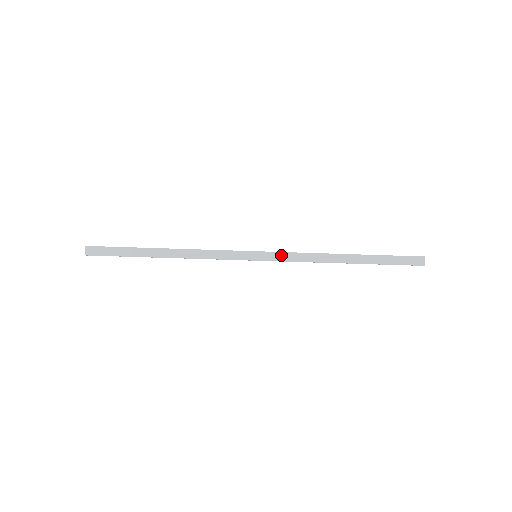
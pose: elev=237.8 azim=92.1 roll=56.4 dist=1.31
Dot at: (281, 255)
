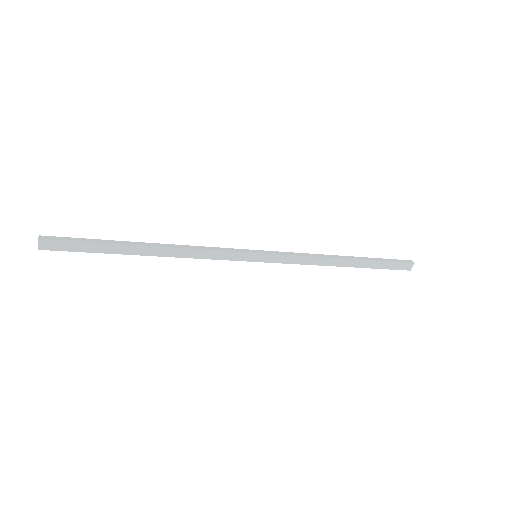
Dot at: (283, 258)
